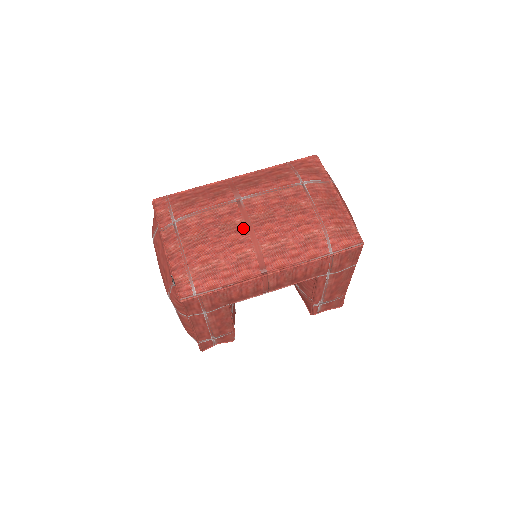
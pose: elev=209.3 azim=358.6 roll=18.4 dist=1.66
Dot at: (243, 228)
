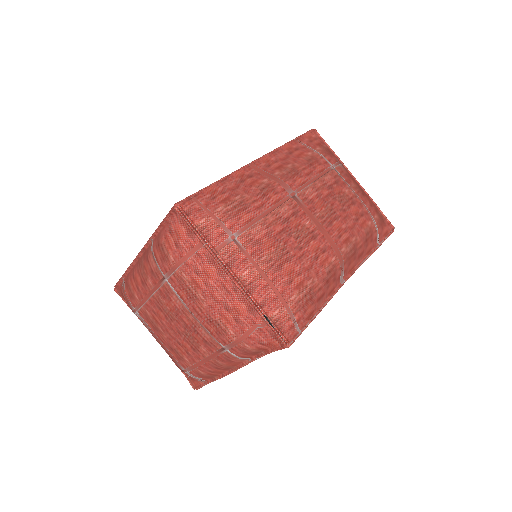
Dot at: (317, 232)
